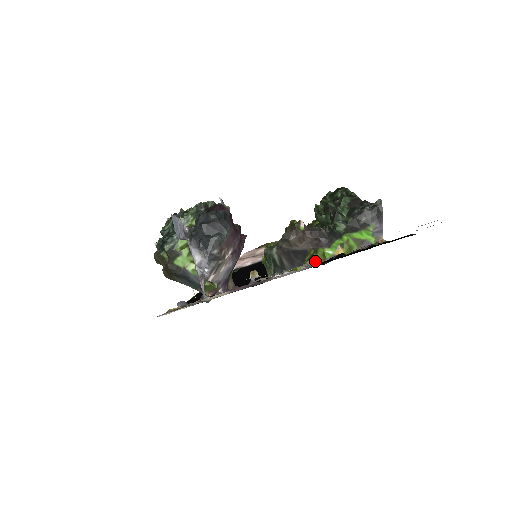
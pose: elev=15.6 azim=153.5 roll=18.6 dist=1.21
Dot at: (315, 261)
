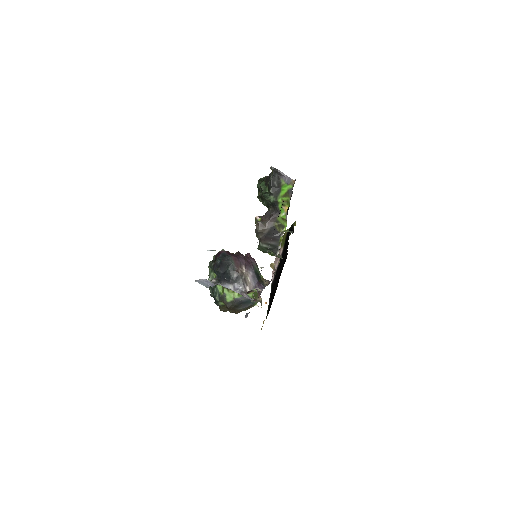
Dot at: (284, 226)
